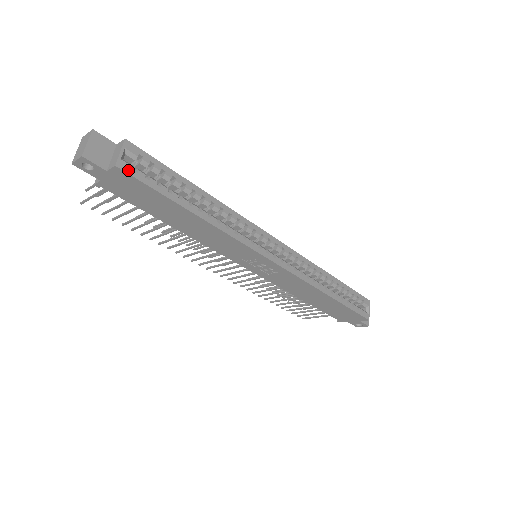
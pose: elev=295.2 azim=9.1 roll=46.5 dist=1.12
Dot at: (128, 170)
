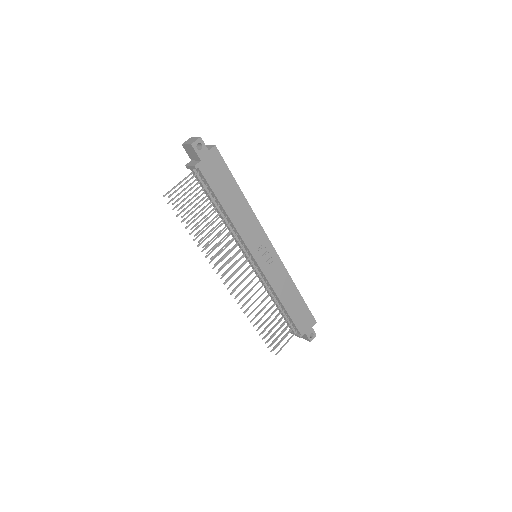
Dot at: (218, 152)
